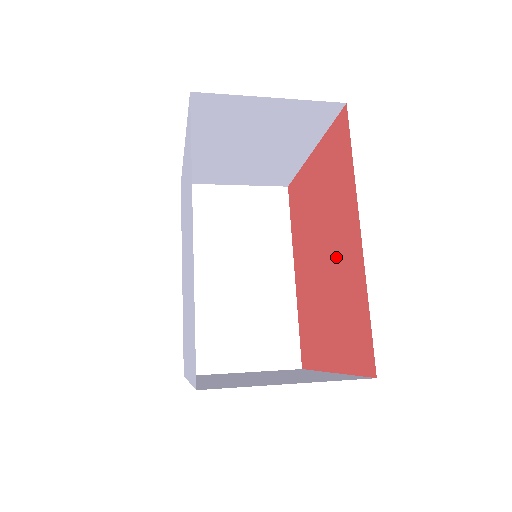
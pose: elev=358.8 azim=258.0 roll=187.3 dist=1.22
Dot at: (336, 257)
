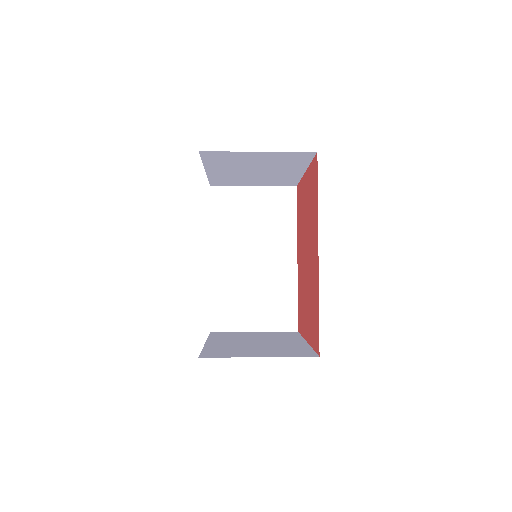
Dot at: (311, 263)
